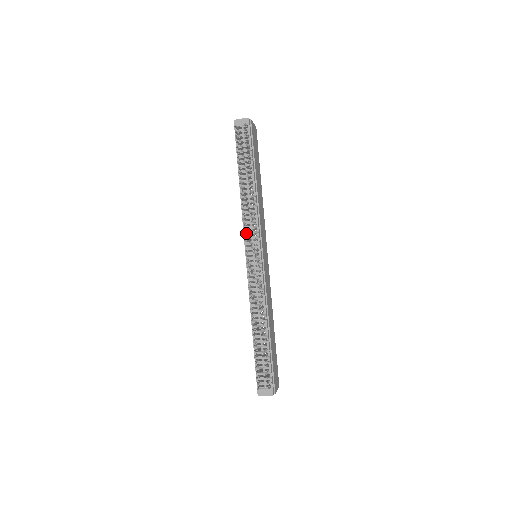
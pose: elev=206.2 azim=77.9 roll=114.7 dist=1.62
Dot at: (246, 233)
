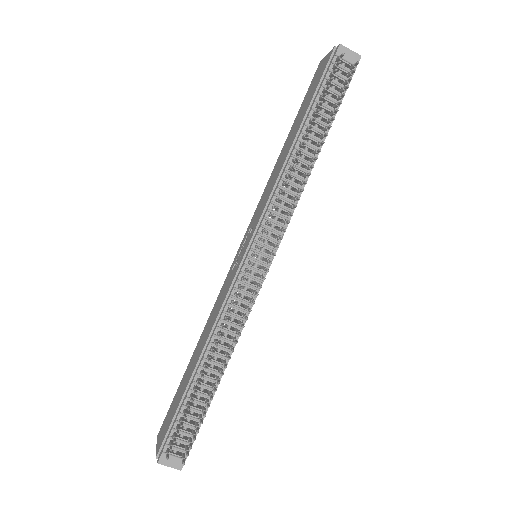
Dot at: (268, 219)
